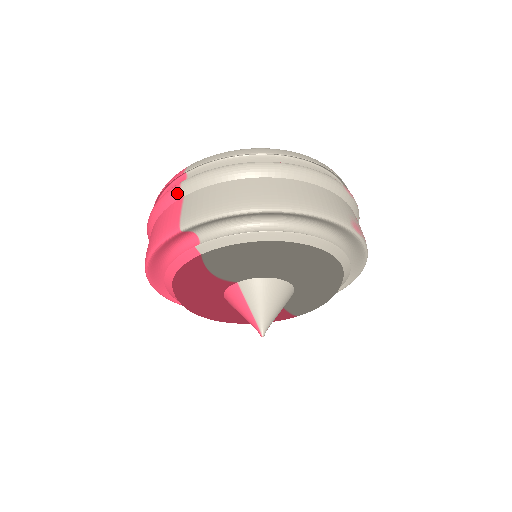
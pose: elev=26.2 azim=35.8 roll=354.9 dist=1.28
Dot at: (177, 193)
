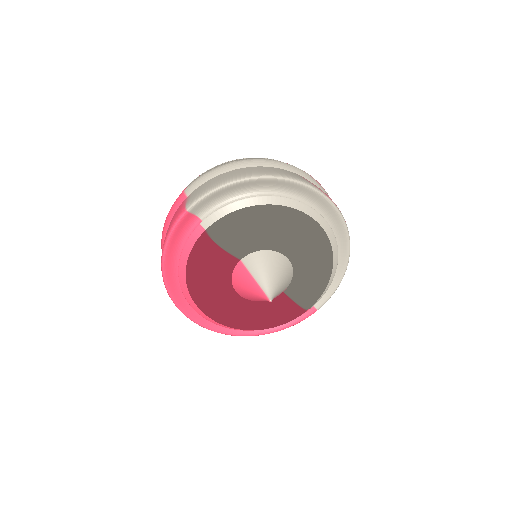
Dot at: (182, 197)
